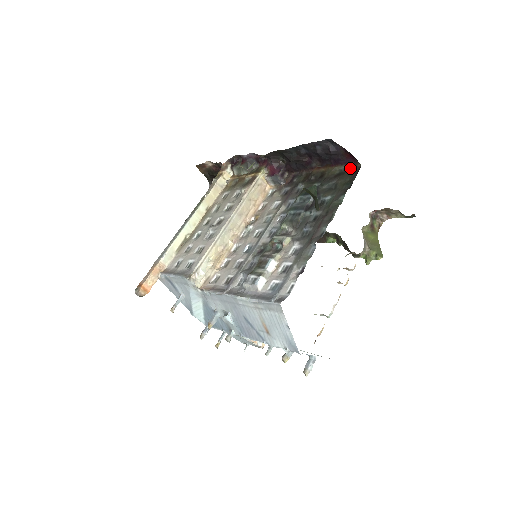
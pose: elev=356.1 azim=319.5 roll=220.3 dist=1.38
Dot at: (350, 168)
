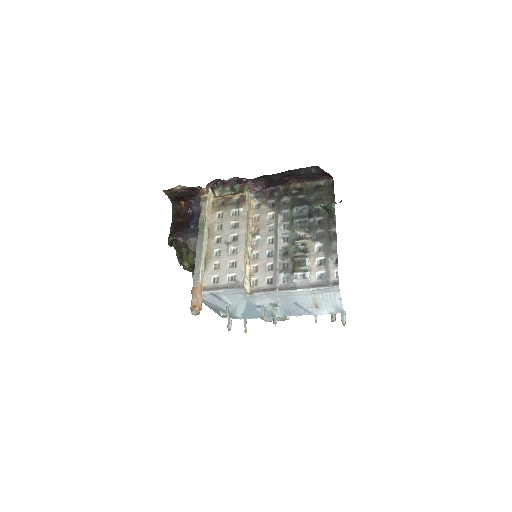
Dot at: (324, 182)
